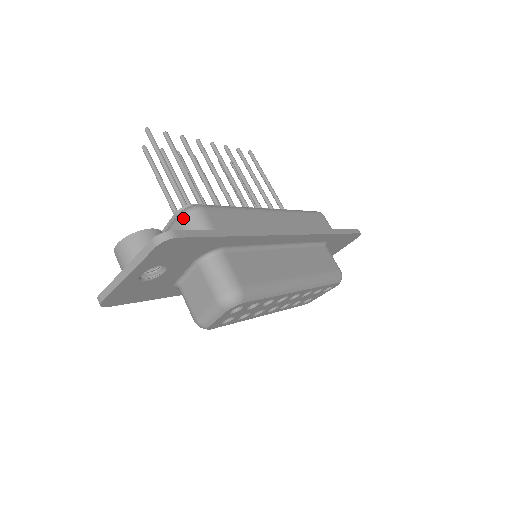
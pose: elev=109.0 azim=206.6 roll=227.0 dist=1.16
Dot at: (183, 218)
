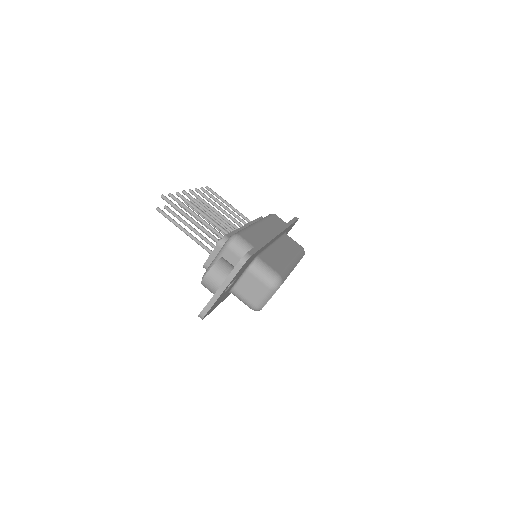
Dot at: (232, 245)
